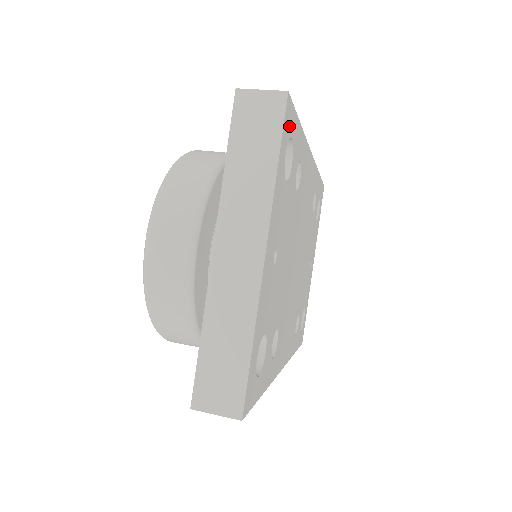
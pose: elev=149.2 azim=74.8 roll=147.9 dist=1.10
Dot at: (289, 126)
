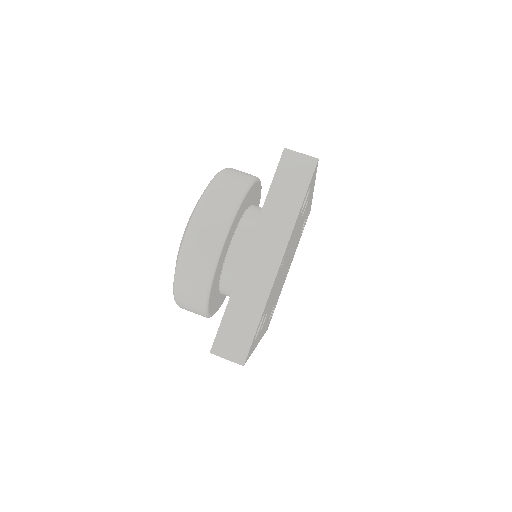
Dot at: (312, 179)
